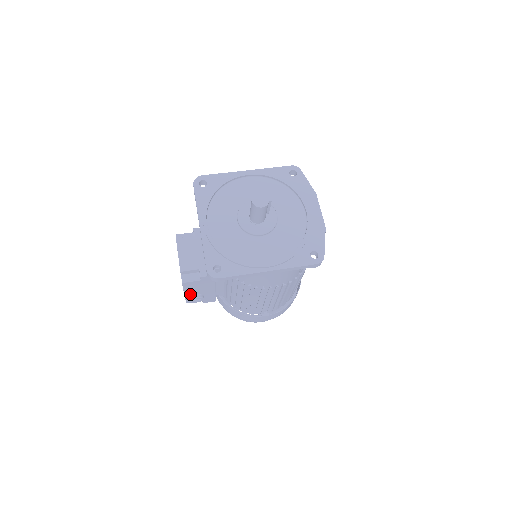
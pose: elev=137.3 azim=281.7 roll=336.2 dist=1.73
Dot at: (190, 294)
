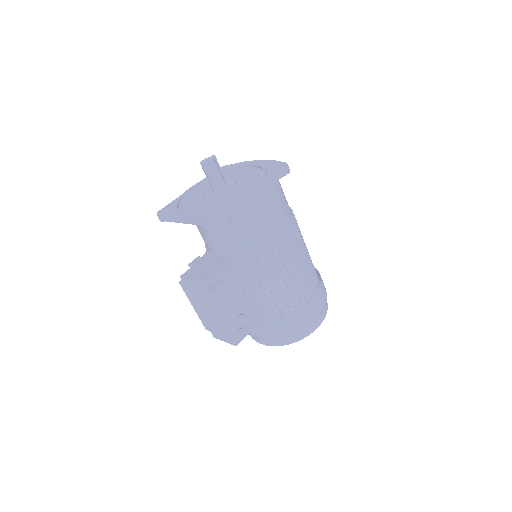
Dot at: (231, 317)
